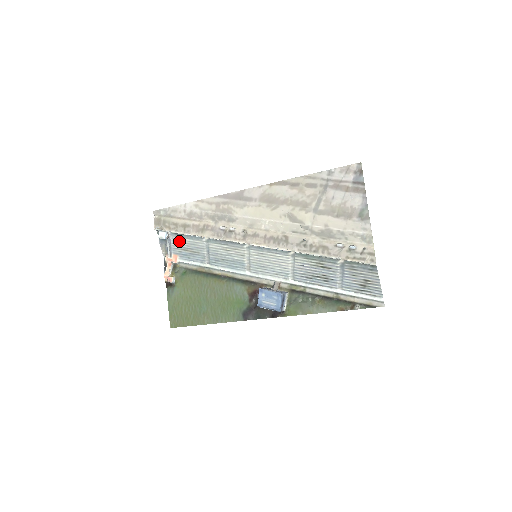
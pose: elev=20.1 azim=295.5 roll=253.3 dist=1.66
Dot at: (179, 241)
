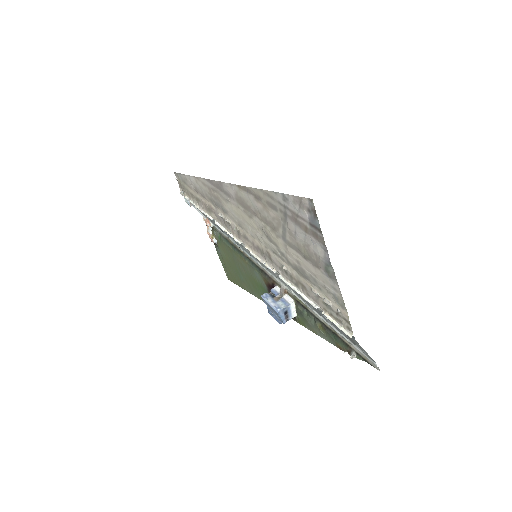
Dot at: occluded
